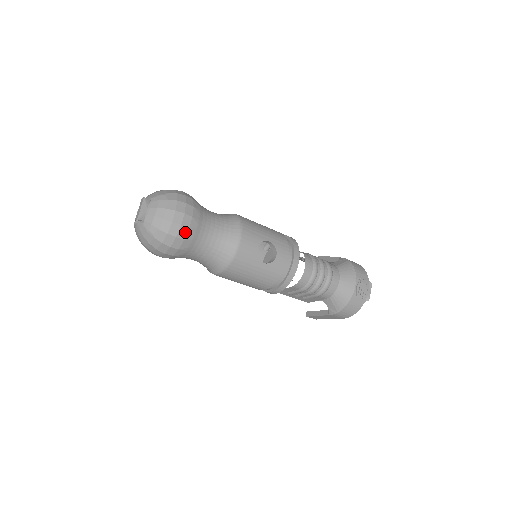
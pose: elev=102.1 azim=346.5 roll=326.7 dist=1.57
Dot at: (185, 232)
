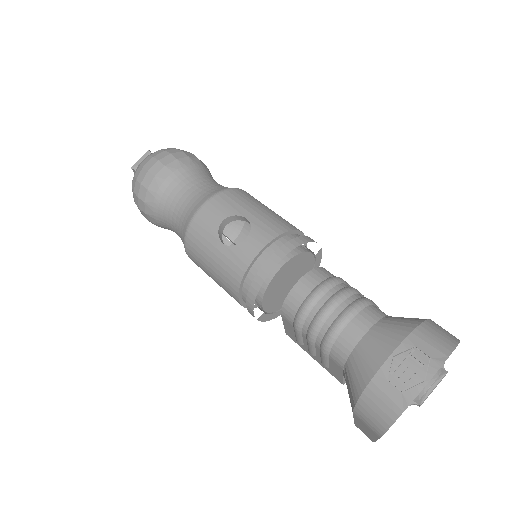
Dot at: (150, 180)
